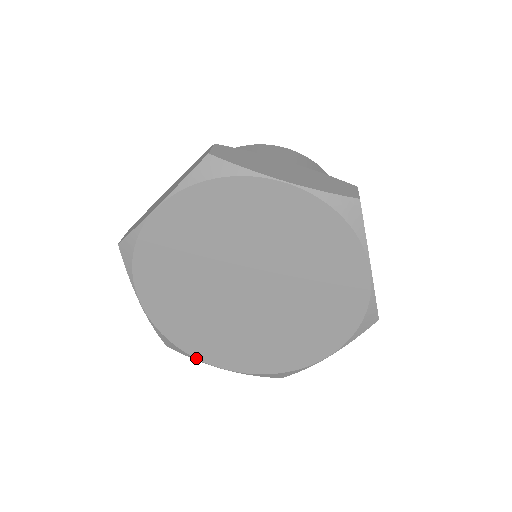
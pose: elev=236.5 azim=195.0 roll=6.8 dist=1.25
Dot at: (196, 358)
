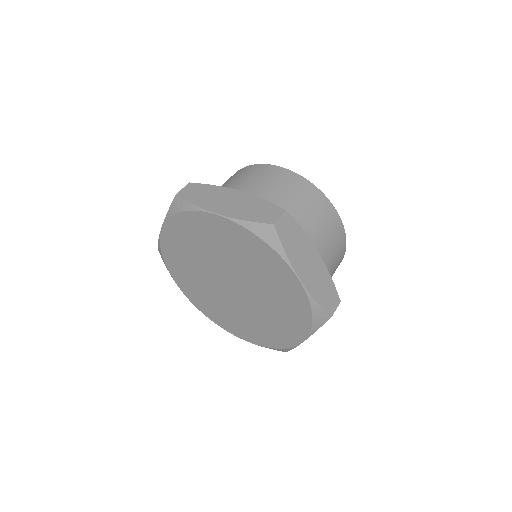
Dot at: (224, 329)
